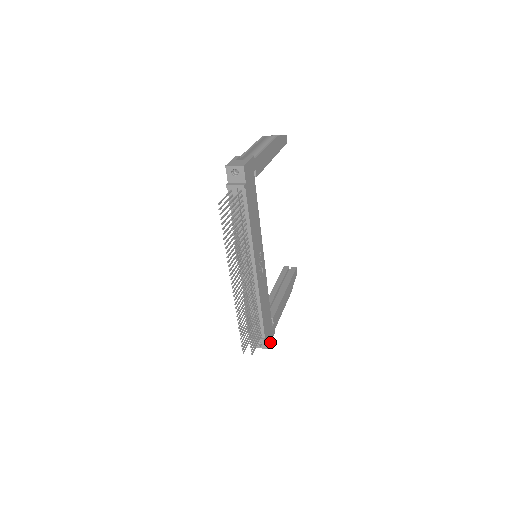
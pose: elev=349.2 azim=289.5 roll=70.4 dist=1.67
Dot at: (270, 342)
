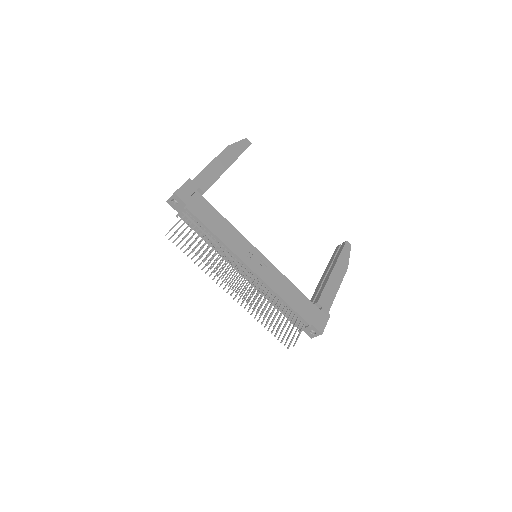
Dot at: (325, 326)
